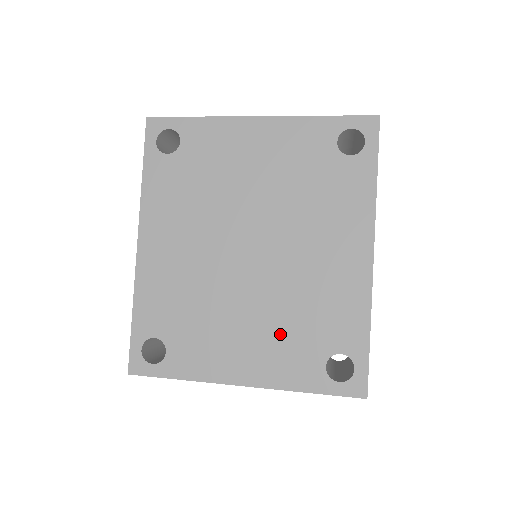
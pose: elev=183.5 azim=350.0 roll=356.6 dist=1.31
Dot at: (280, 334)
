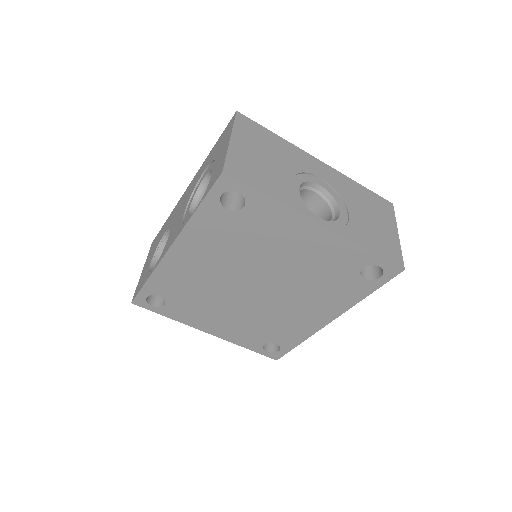
Dot at: (247, 326)
